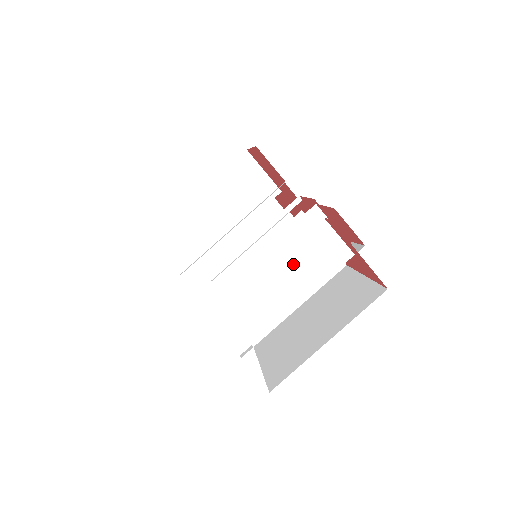
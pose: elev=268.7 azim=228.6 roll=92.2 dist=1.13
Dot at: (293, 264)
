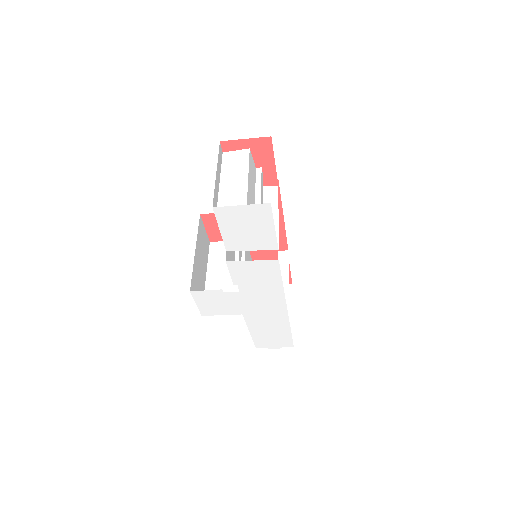
Dot at: (229, 172)
